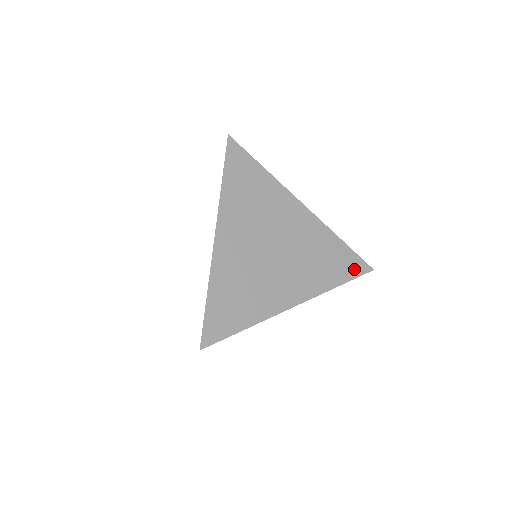
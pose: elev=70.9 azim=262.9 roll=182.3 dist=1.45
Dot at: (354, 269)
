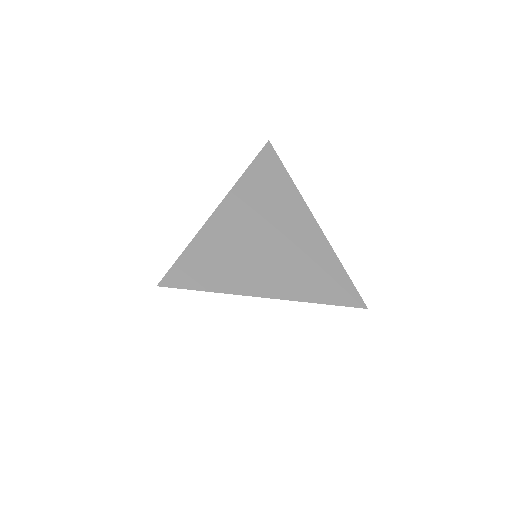
Dot at: (346, 297)
